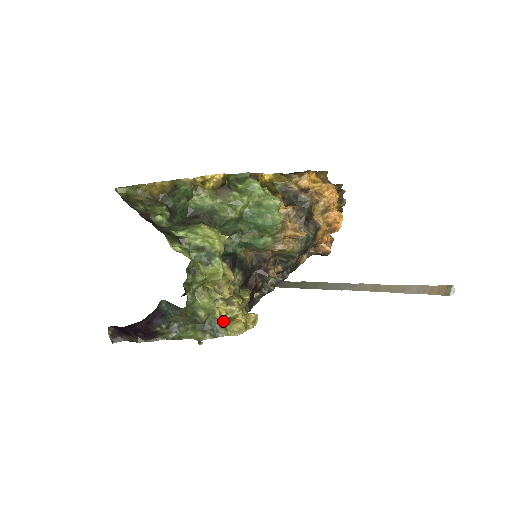
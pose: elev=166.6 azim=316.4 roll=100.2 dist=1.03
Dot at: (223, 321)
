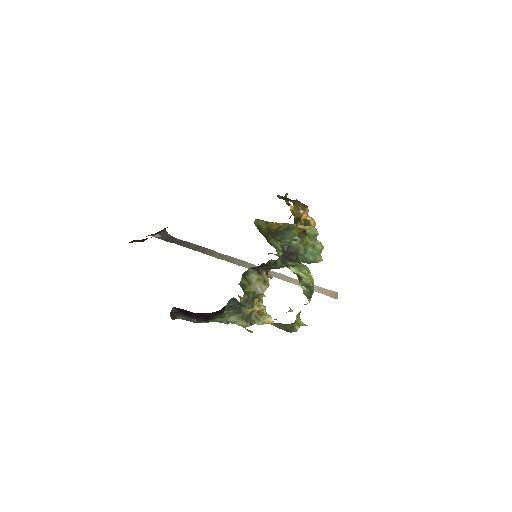
Dot at: (258, 314)
